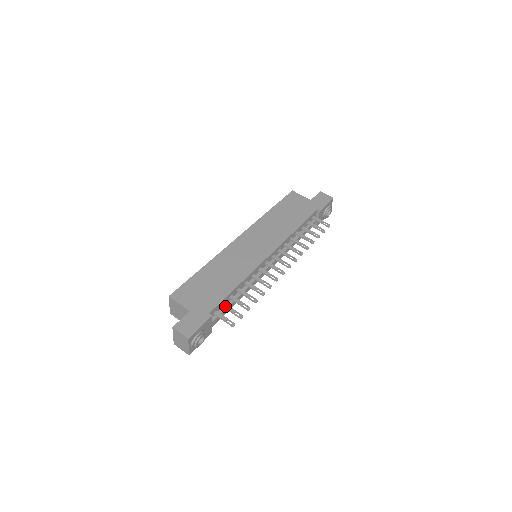
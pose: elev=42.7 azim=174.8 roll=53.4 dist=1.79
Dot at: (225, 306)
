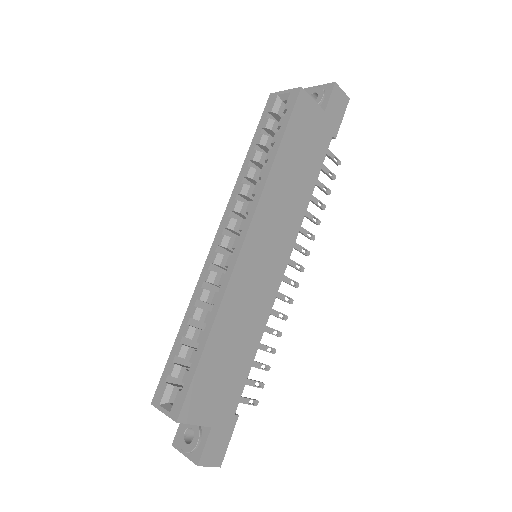
Dot at: occluded
